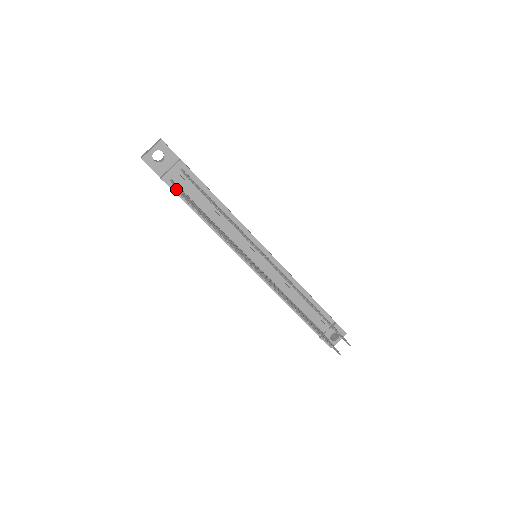
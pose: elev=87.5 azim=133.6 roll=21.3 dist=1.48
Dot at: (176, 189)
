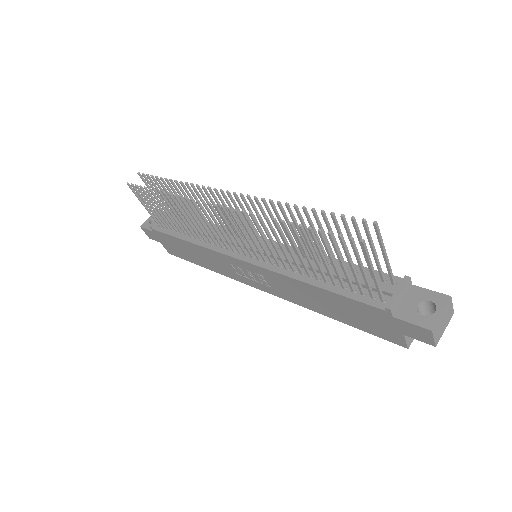
Dot at: (127, 183)
